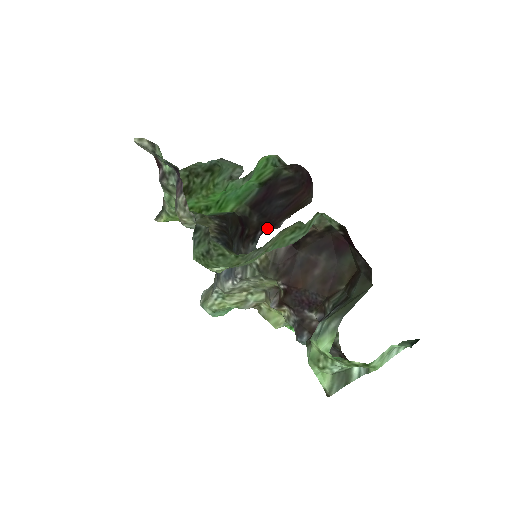
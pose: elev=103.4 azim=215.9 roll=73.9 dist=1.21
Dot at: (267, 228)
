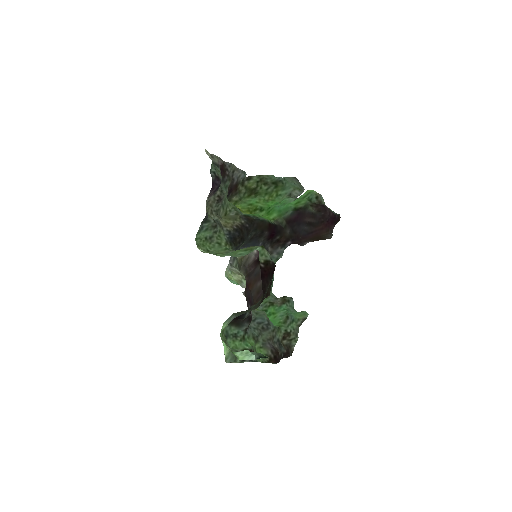
Dot at: (296, 242)
